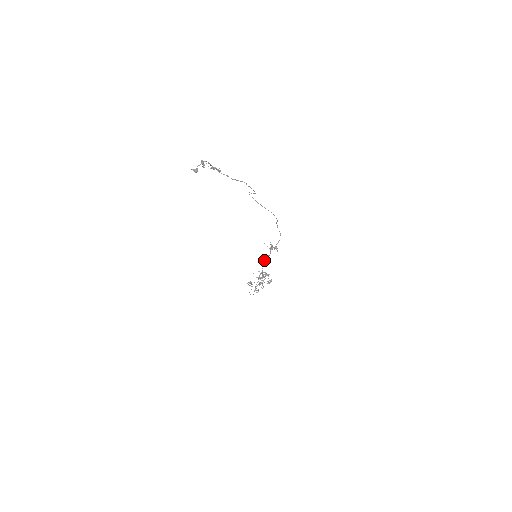
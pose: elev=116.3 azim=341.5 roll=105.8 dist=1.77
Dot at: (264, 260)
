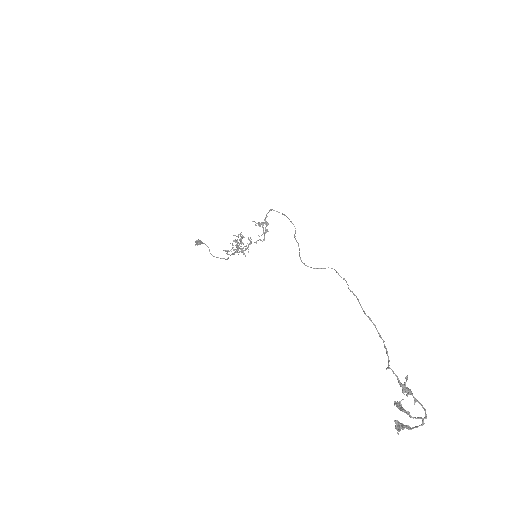
Dot at: occluded
